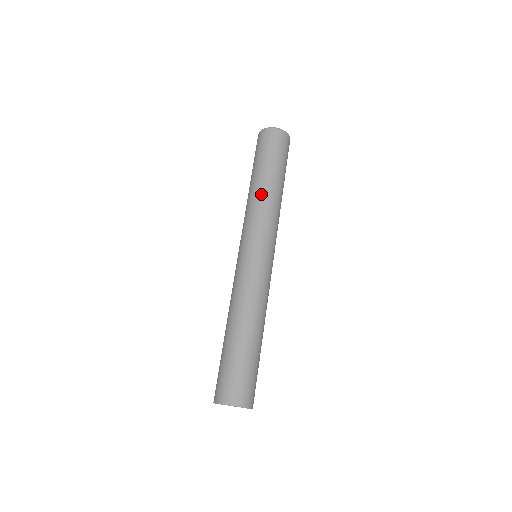
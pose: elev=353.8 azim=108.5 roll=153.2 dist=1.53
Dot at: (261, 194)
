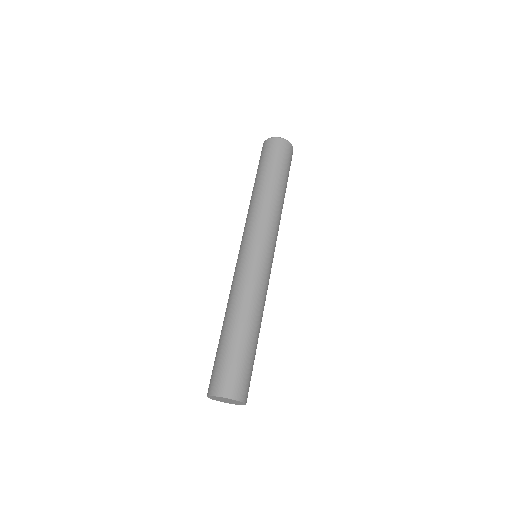
Dot at: (265, 197)
